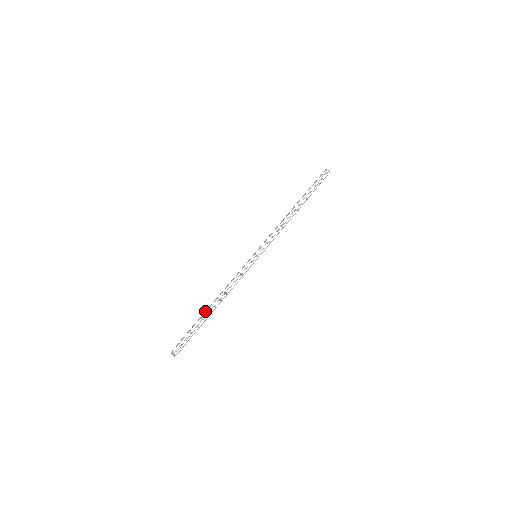
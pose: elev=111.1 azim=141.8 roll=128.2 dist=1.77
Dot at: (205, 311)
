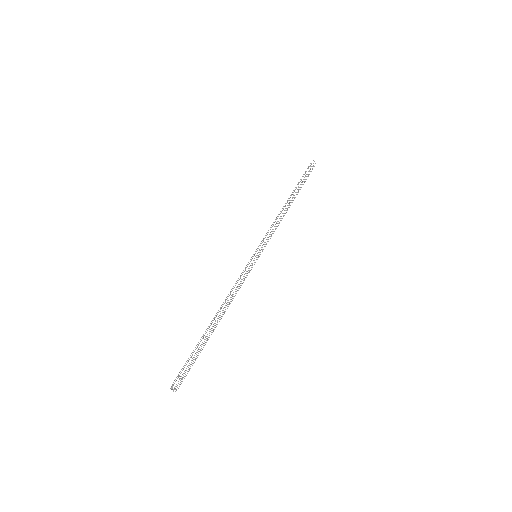
Dot at: (209, 327)
